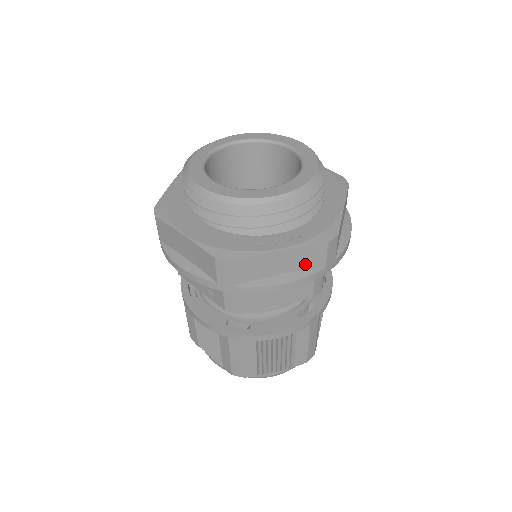
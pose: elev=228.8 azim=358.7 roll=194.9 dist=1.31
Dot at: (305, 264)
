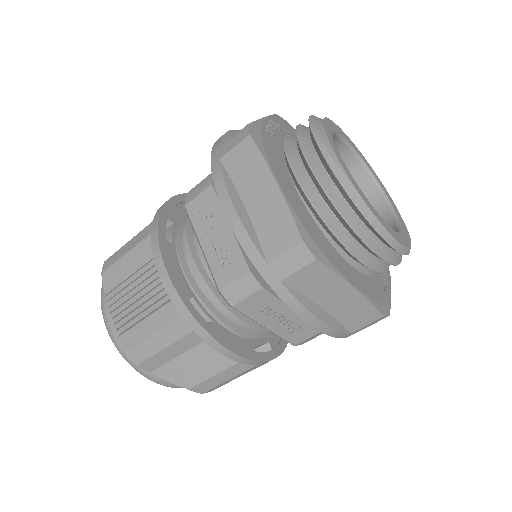
Dot at: occluded
